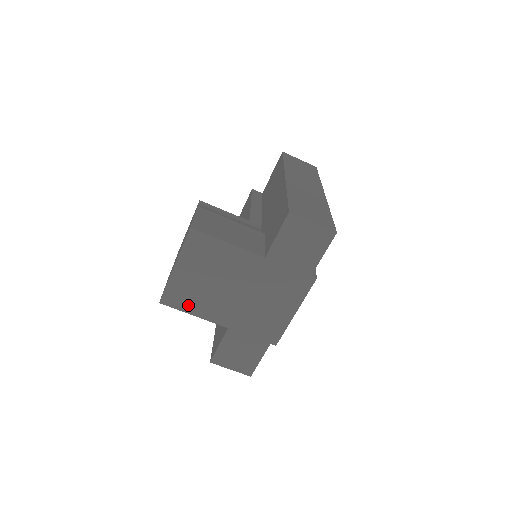
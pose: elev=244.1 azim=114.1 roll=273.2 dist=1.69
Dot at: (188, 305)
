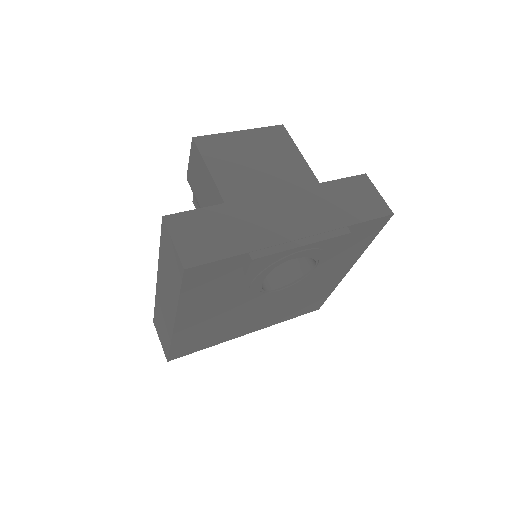
Dot at: (214, 158)
